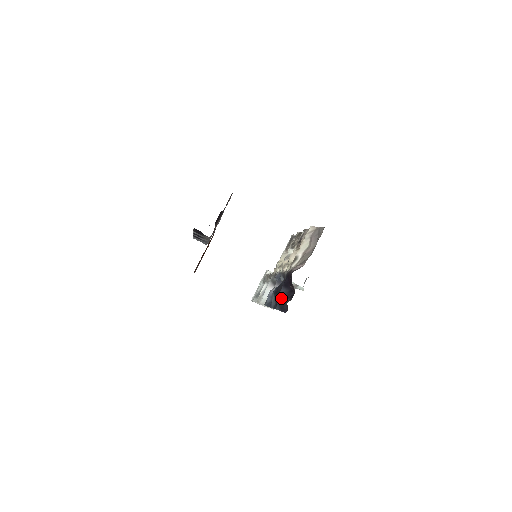
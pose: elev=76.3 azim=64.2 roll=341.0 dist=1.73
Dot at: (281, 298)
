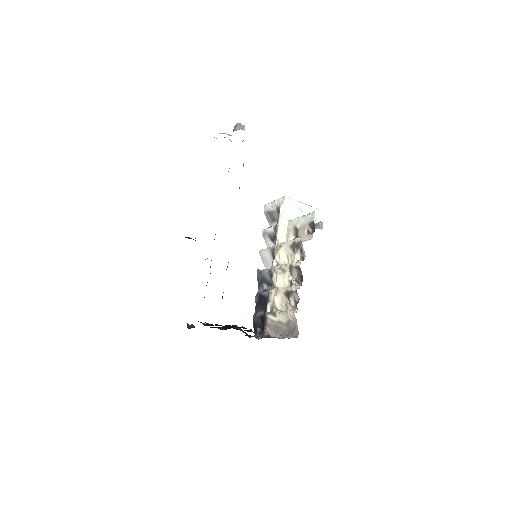
Dot at: (257, 321)
